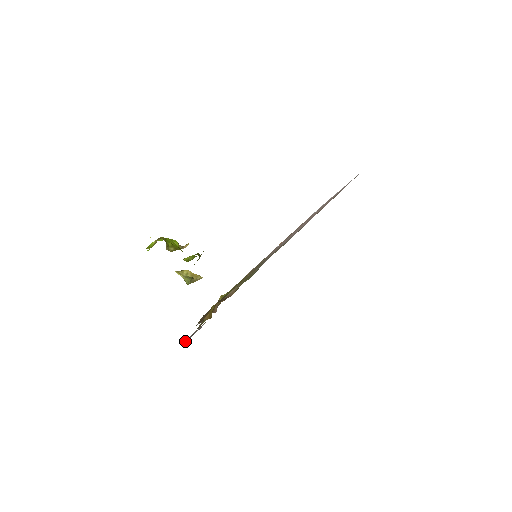
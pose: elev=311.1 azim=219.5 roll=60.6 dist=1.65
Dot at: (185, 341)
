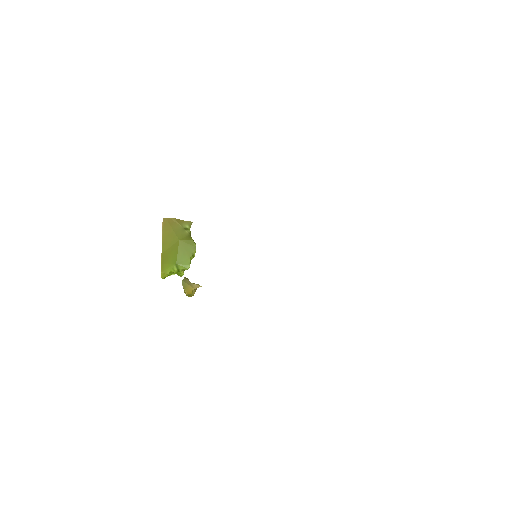
Dot at: occluded
